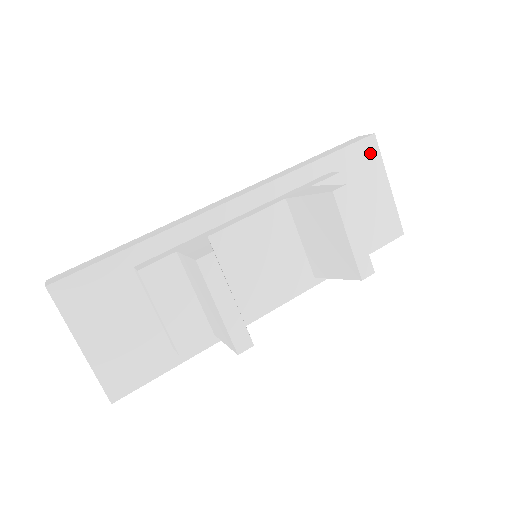
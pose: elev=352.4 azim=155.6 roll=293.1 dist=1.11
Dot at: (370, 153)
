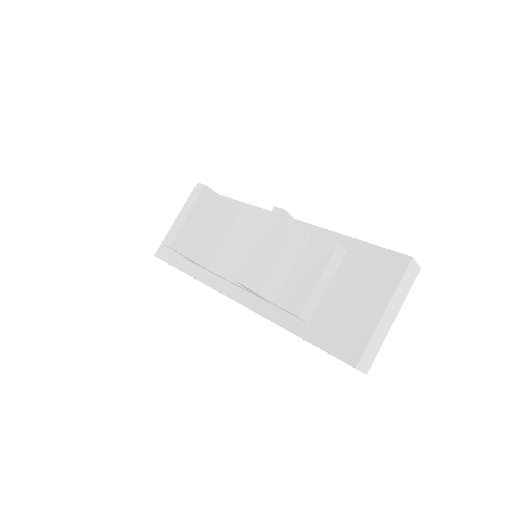
Dot at: (393, 268)
